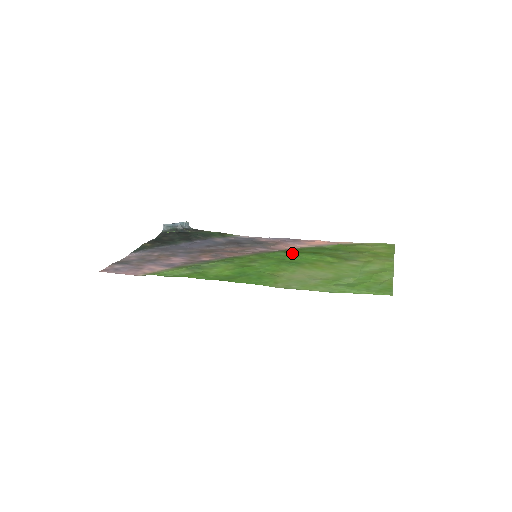
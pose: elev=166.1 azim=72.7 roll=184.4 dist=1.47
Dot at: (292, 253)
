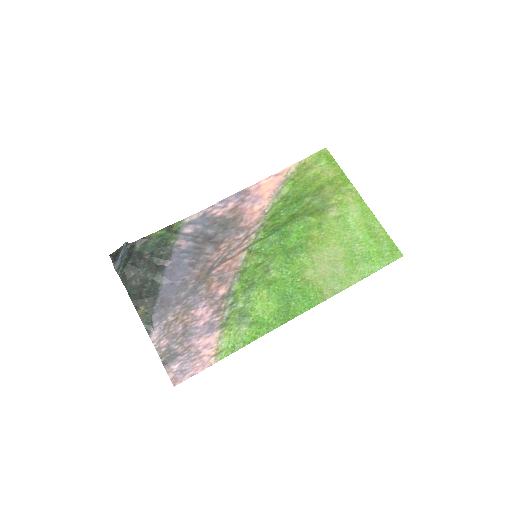
Dot at: (279, 231)
